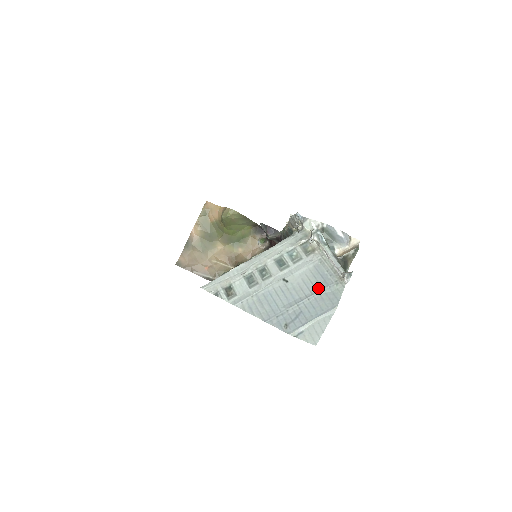
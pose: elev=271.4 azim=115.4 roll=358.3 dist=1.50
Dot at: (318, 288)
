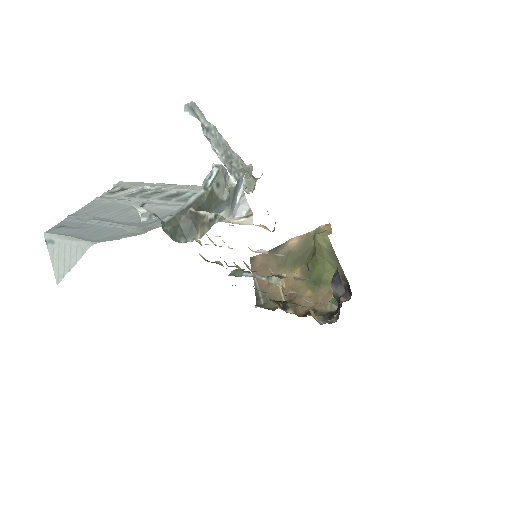
Dot at: (133, 223)
